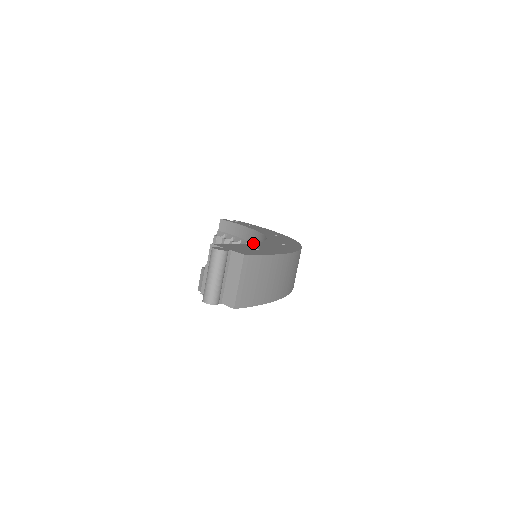
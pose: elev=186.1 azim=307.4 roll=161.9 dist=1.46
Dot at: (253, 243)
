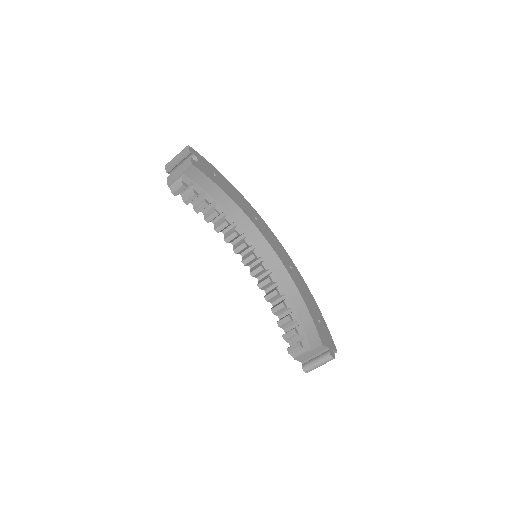
Dot at: (303, 299)
